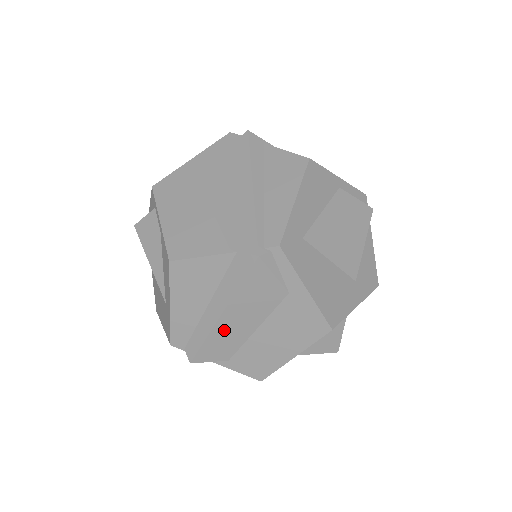
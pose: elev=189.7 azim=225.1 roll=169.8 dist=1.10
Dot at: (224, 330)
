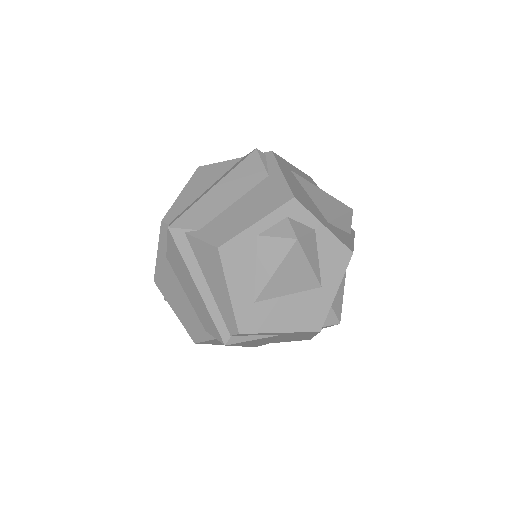
Dot at: (210, 200)
